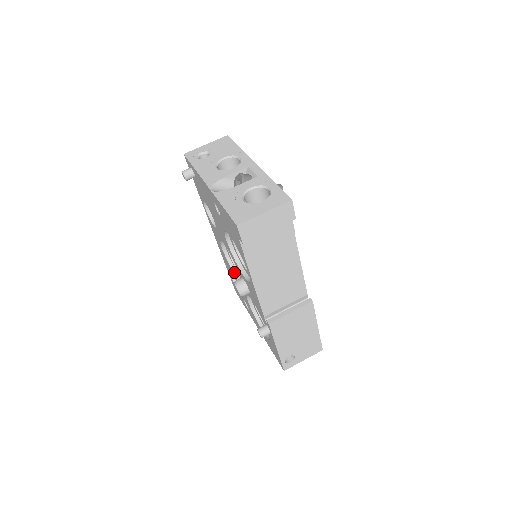
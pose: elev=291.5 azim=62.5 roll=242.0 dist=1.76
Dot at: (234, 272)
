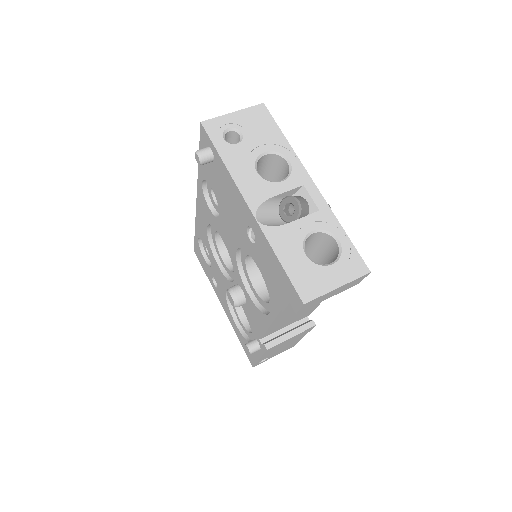
Dot at: (214, 254)
